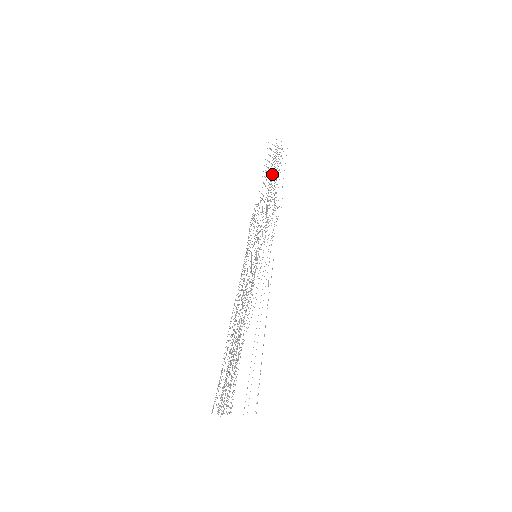
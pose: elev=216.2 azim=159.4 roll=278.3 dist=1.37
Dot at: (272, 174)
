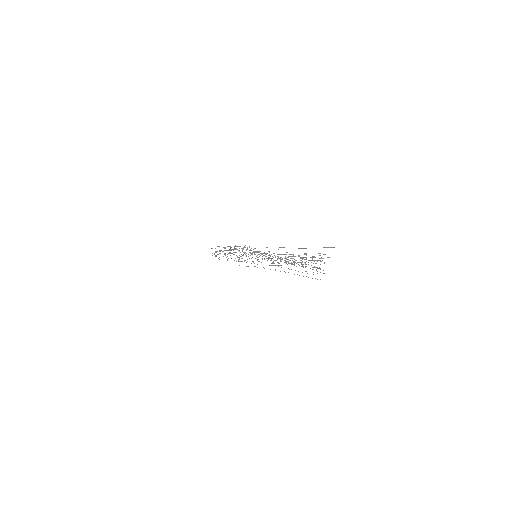
Dot at: occluded
